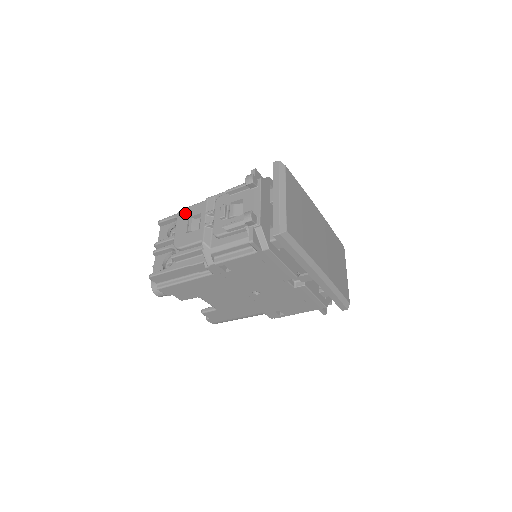
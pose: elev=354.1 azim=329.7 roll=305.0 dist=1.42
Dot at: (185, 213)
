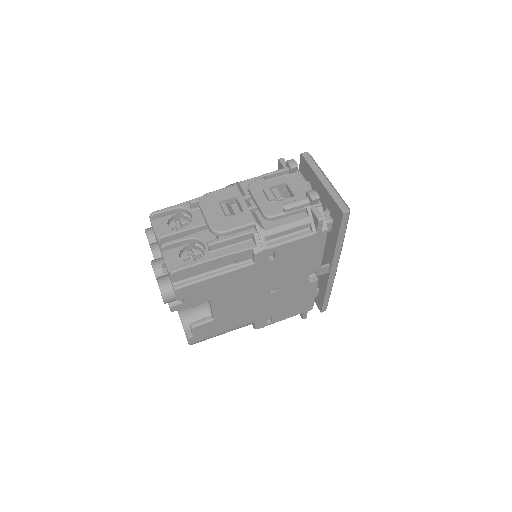
Dot at: (211, 198)
